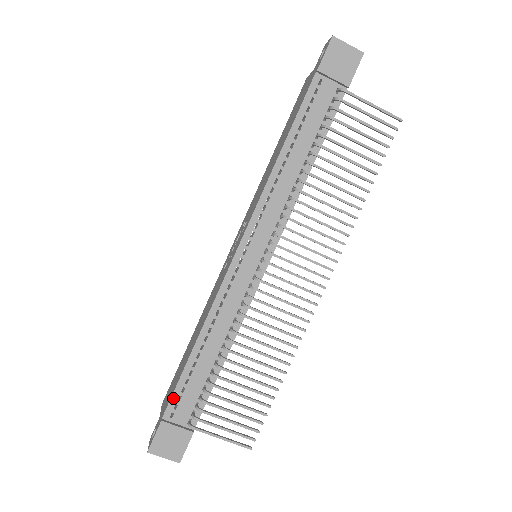
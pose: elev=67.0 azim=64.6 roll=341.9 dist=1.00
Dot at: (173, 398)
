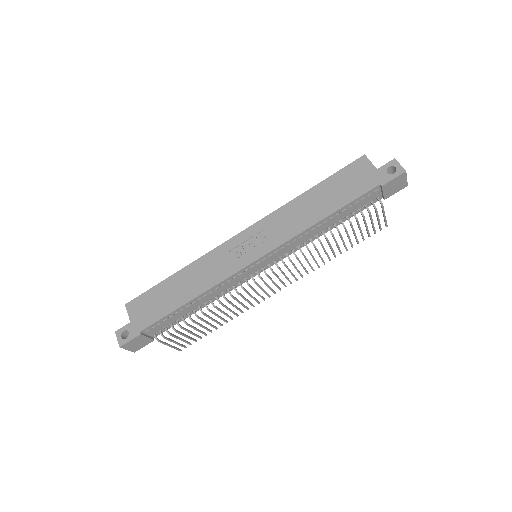
Dot at: (155, 323)
